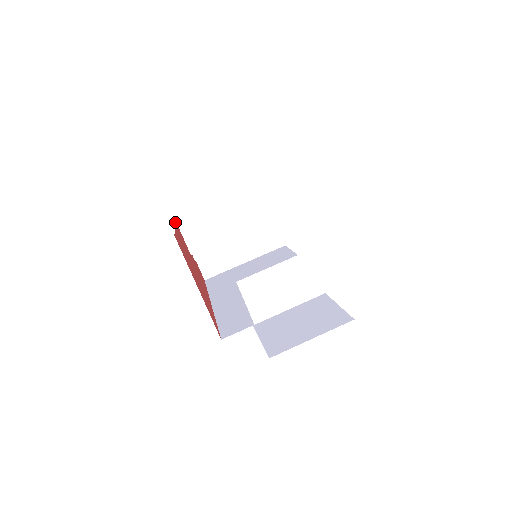
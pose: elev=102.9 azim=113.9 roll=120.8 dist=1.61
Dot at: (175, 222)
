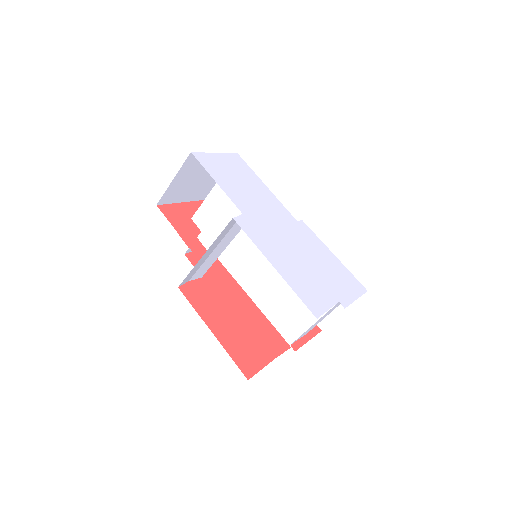
Dot at: (188, 299)
